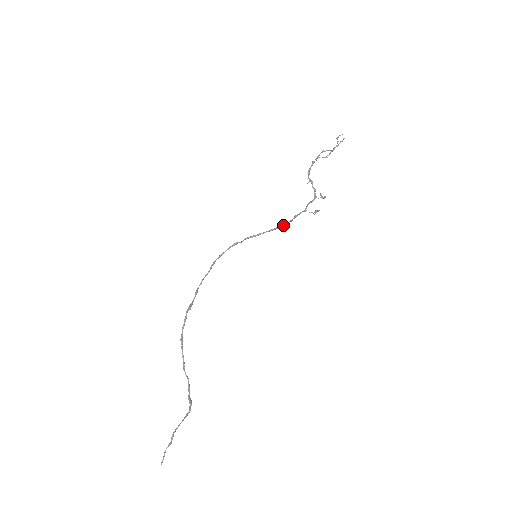
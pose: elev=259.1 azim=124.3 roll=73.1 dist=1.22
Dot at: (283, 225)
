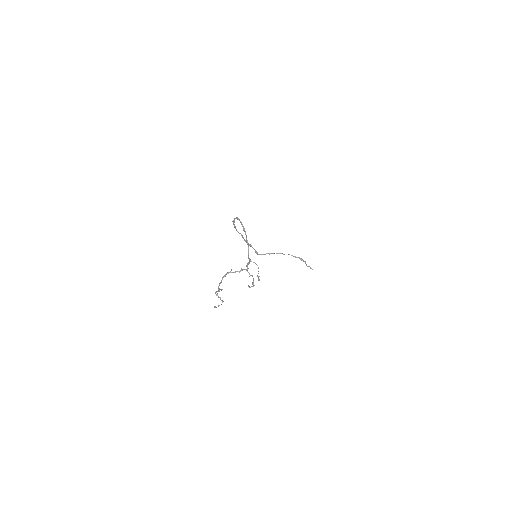
Dot at: (246, 236)
